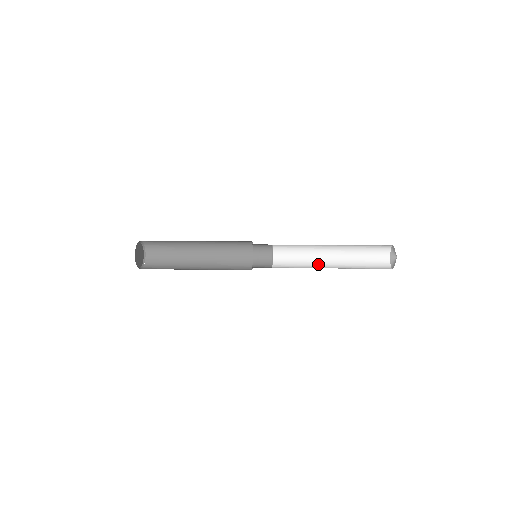
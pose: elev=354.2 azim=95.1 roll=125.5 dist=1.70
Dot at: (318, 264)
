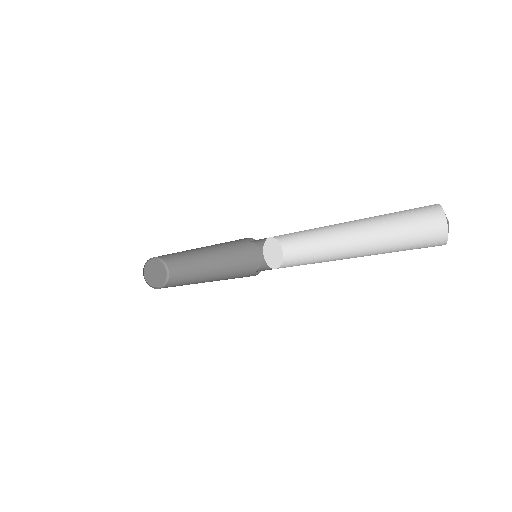
Dot at: (337, 247)
